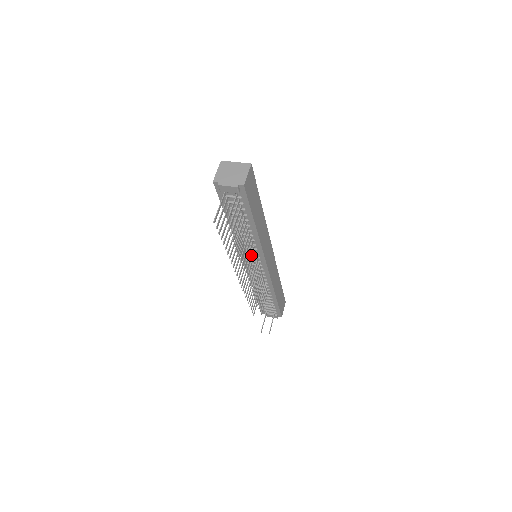
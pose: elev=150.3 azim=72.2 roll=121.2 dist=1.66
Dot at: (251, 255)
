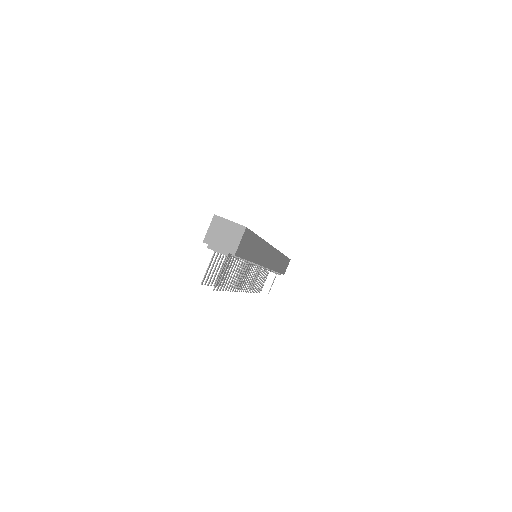
Dot at: (247, 272)
